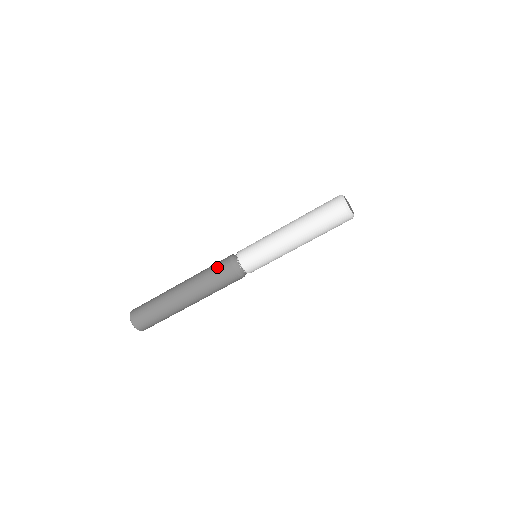
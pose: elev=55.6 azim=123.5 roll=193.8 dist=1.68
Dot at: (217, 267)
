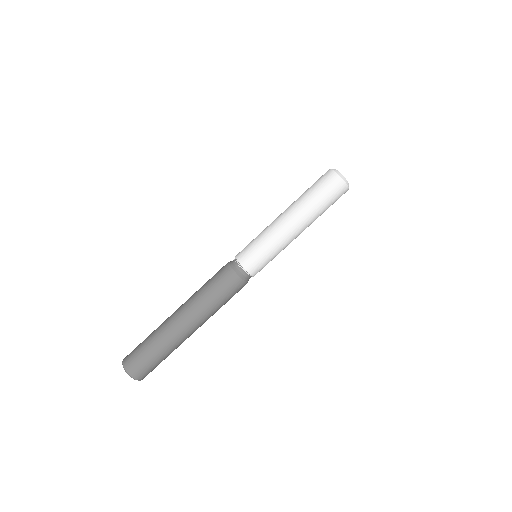
Dot at: (216, 277)
